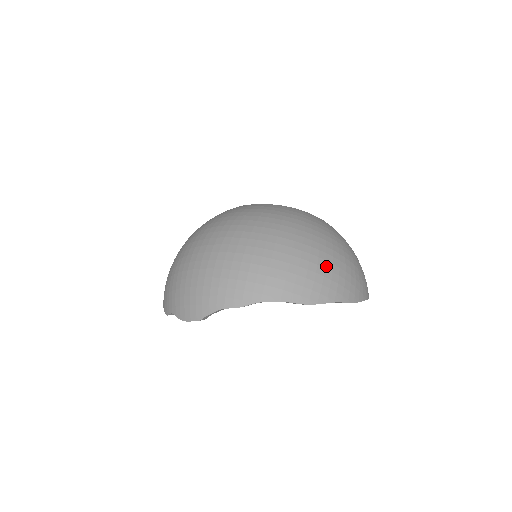
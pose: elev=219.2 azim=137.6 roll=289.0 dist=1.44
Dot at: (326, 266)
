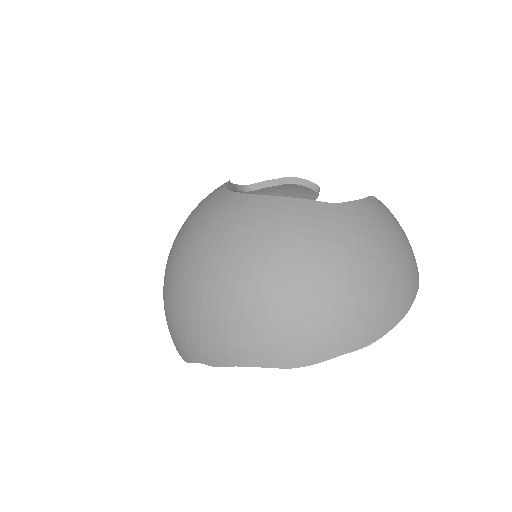
Dot at: (321, 313)
